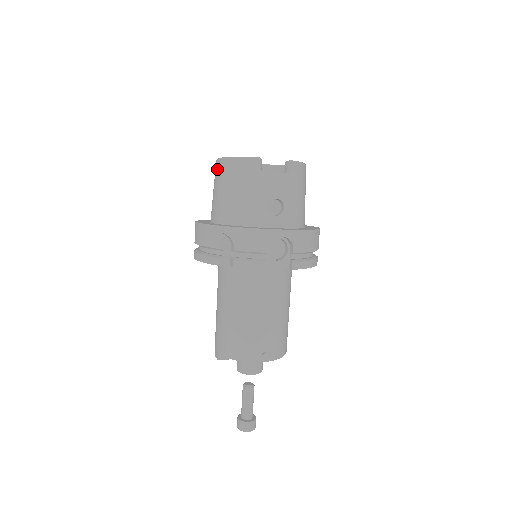
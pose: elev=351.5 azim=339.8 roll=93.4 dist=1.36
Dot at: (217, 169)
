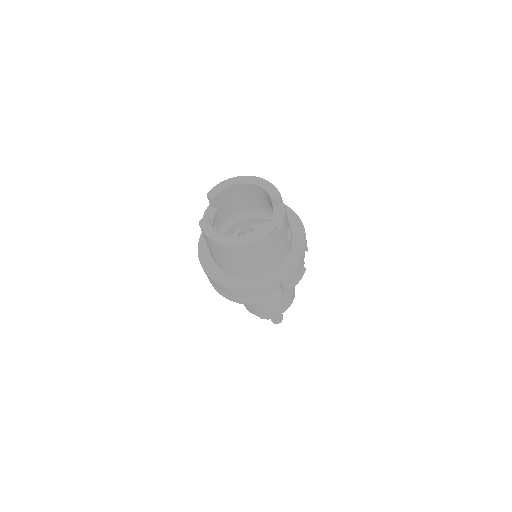
Dot at: (235, 251)
